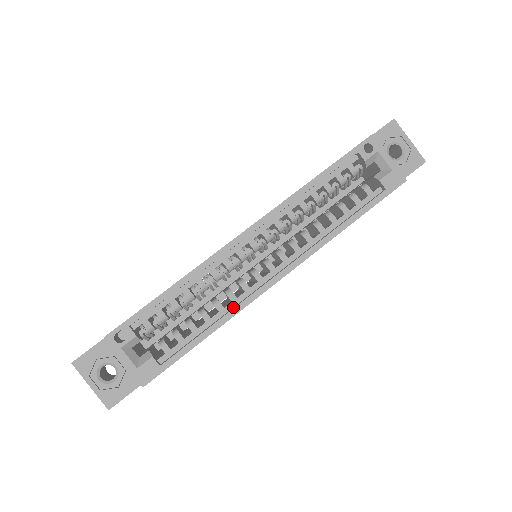
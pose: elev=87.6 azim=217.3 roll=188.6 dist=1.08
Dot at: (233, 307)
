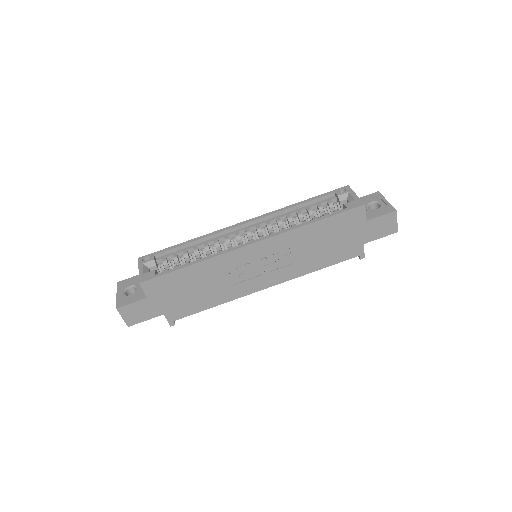
Dot at: (217, 257)
